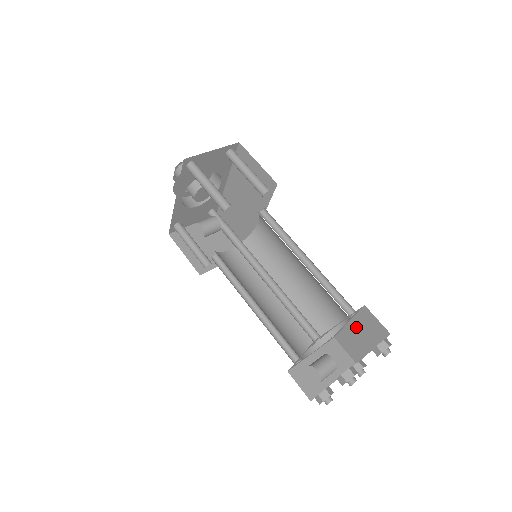
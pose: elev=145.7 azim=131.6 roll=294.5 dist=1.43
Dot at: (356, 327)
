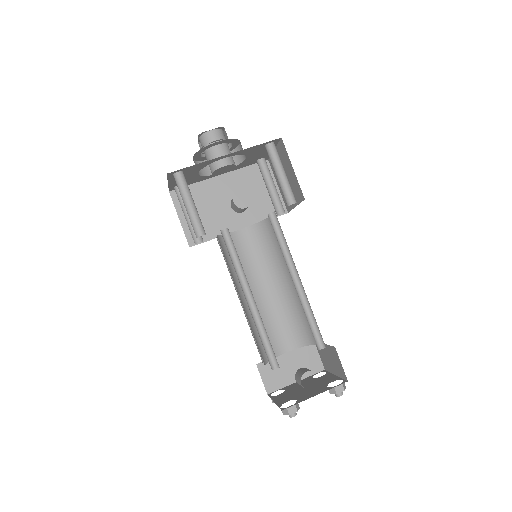
Dot at: (292, 358)
